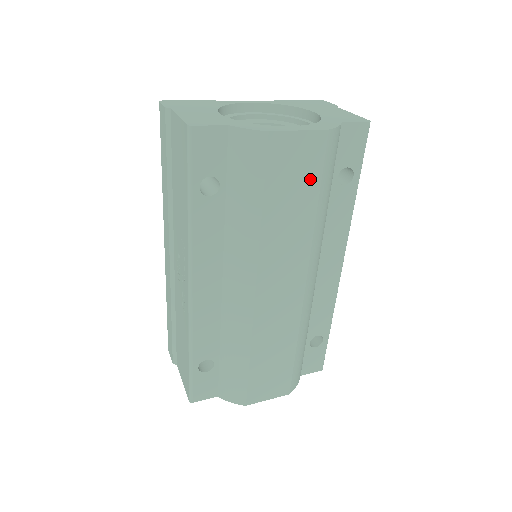
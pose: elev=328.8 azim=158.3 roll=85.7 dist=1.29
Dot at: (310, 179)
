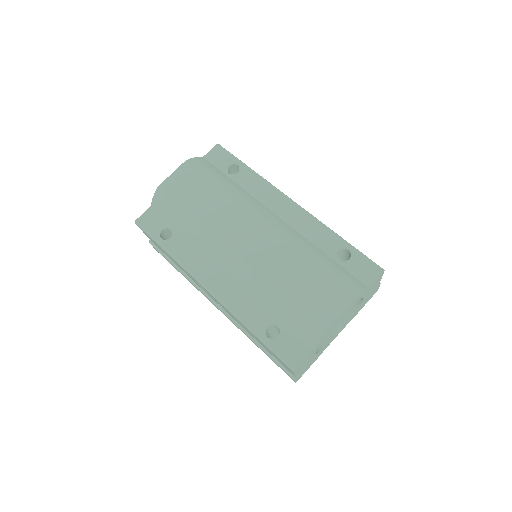
Dot at: (200, 182)
